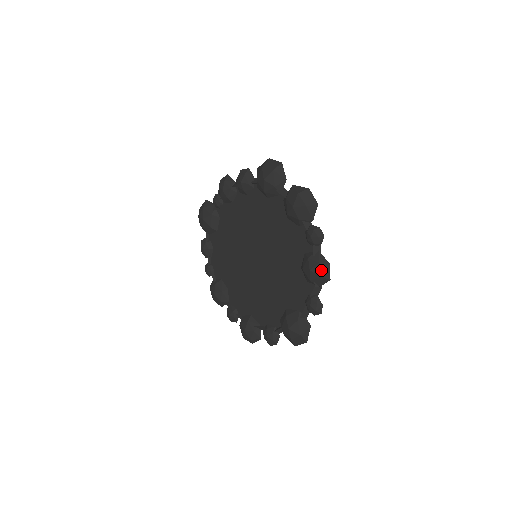
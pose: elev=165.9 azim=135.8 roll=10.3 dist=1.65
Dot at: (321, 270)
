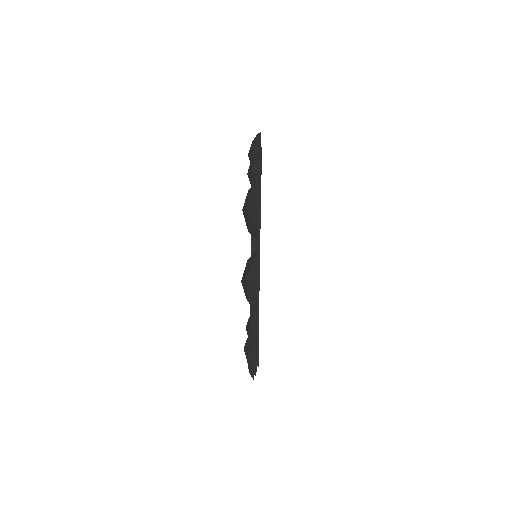
Dot at: (249, 361)
